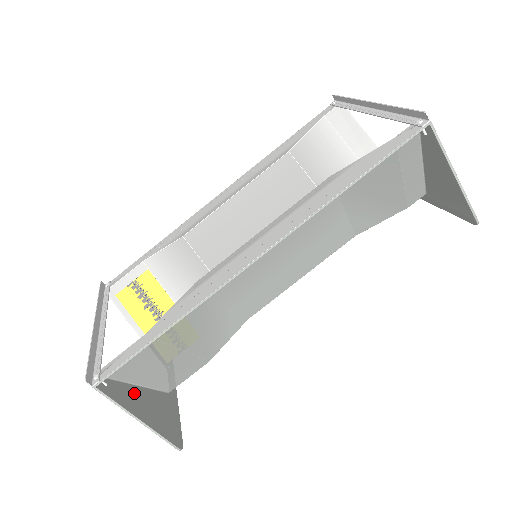
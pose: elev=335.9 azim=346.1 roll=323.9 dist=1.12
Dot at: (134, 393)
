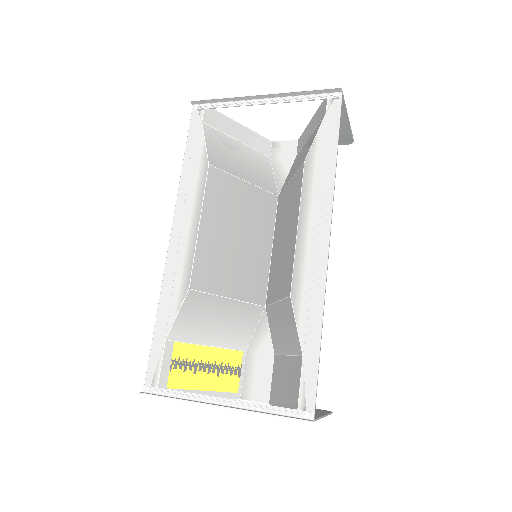
Dot at: occluded
